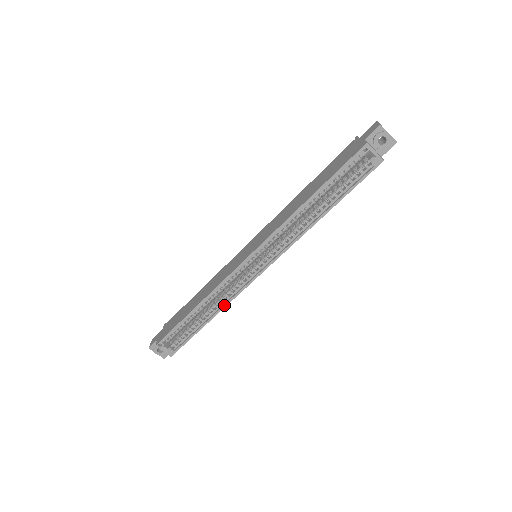
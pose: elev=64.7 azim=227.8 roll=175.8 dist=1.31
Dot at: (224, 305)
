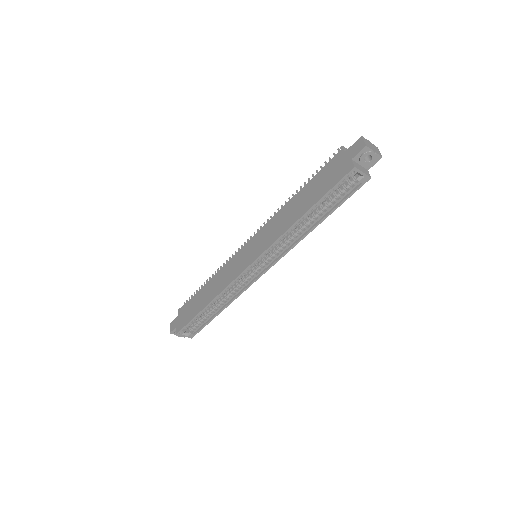
Dot at: (233, 299)
